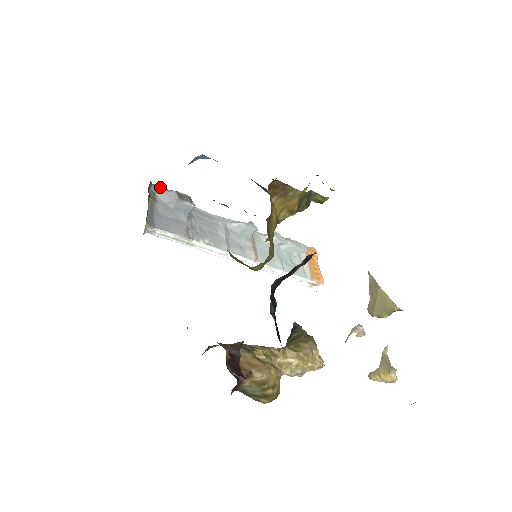
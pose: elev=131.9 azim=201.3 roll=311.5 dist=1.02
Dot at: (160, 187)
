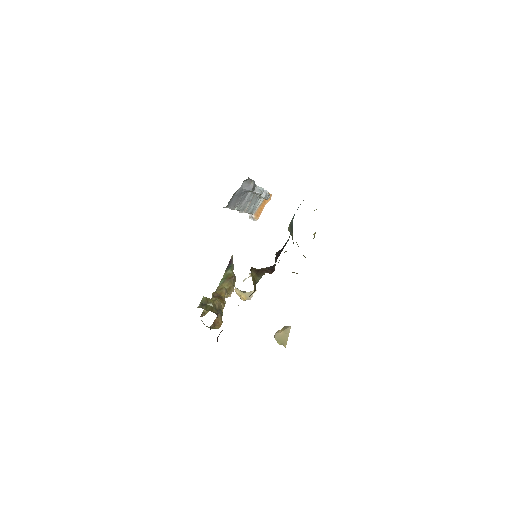
Dot at: (249, 178)
